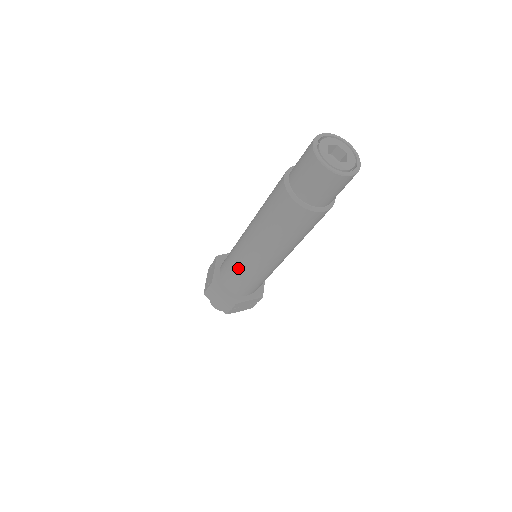
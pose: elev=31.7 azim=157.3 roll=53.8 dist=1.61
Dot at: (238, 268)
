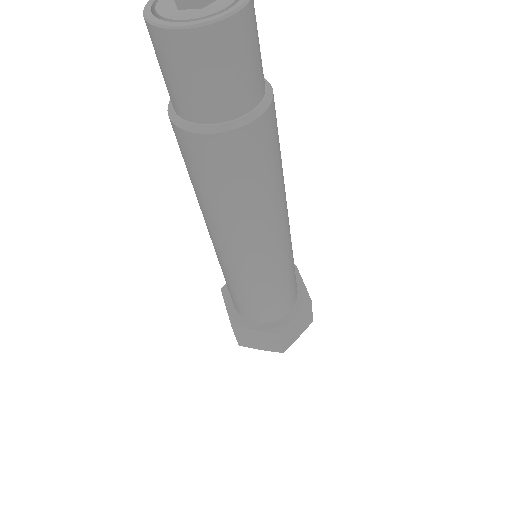
Dot at: (241, 289)
